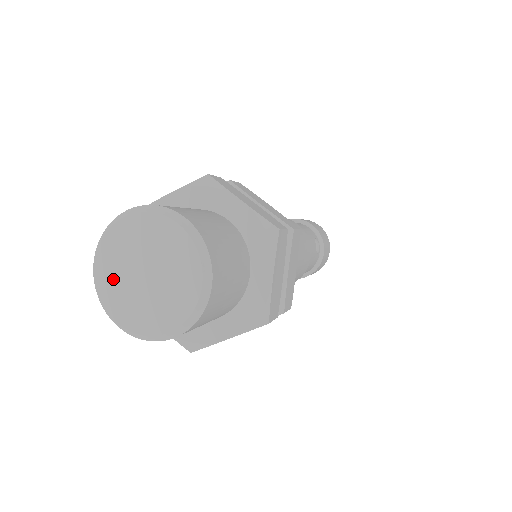
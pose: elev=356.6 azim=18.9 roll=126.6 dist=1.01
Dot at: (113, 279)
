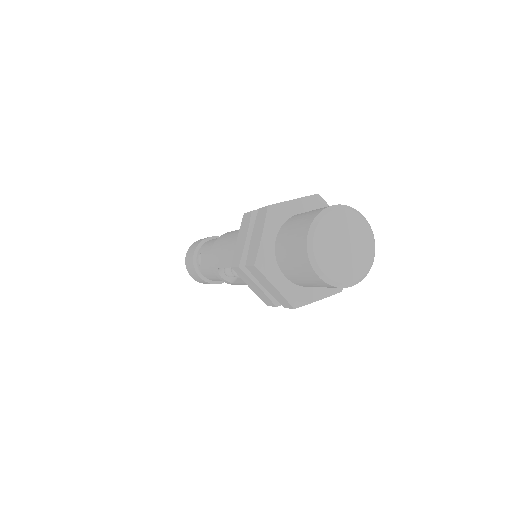
Dot at: (325, 246)
